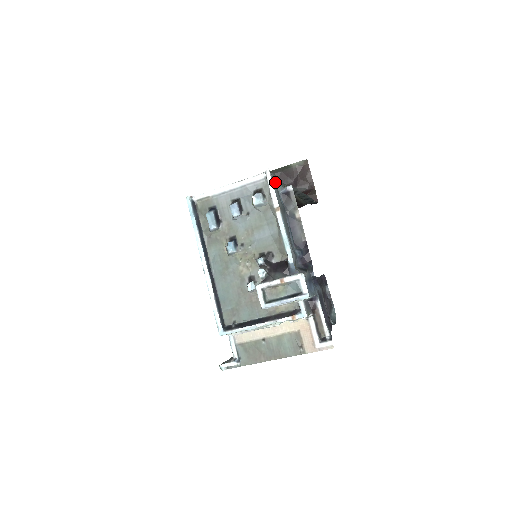
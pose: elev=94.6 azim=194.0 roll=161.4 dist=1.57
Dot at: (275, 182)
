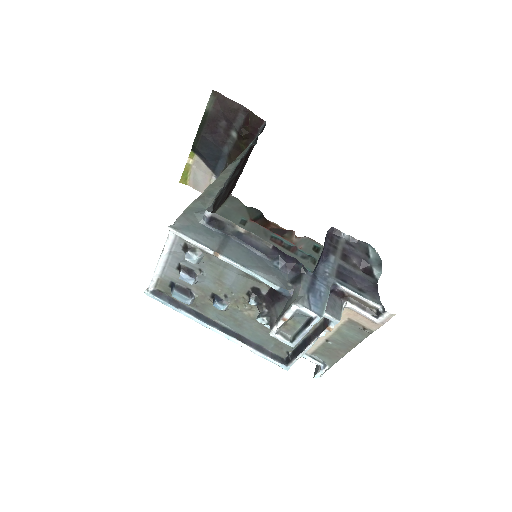
Dot at: (189, 223)
